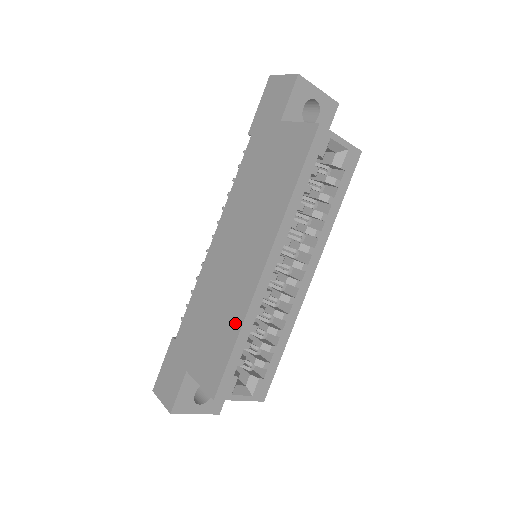
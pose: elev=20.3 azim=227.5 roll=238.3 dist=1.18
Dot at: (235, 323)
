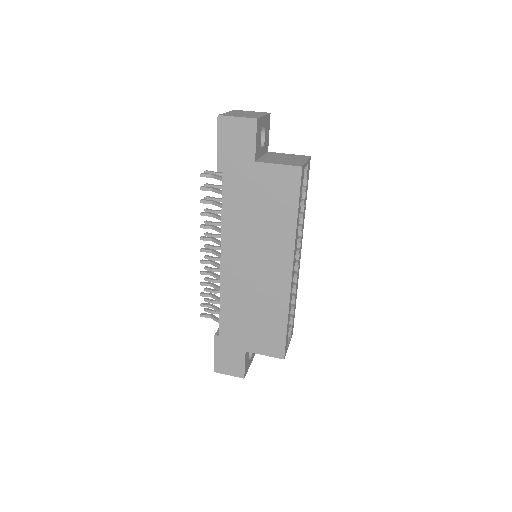
Dot at: (281, 313)
